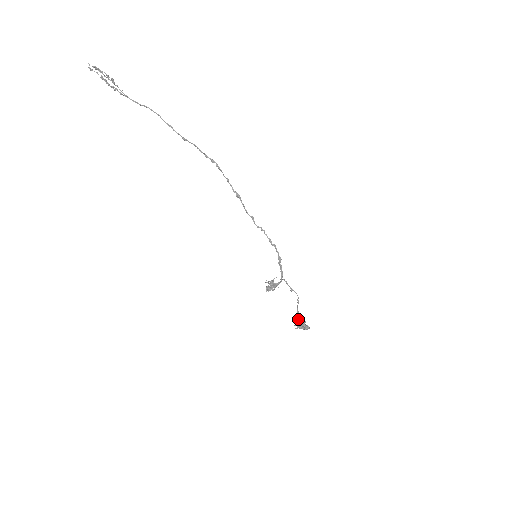
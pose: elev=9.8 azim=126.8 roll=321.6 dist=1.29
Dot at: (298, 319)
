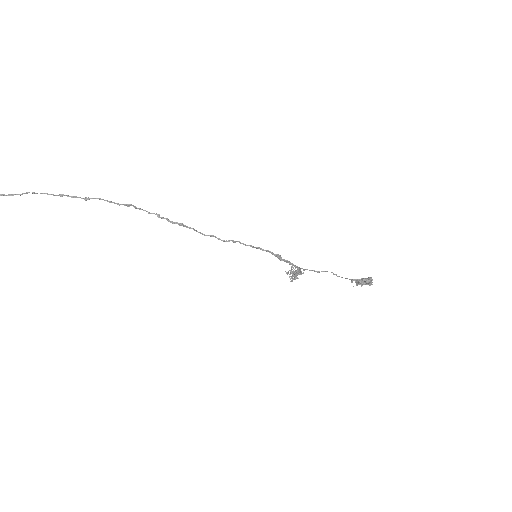
Dot at: occluded
